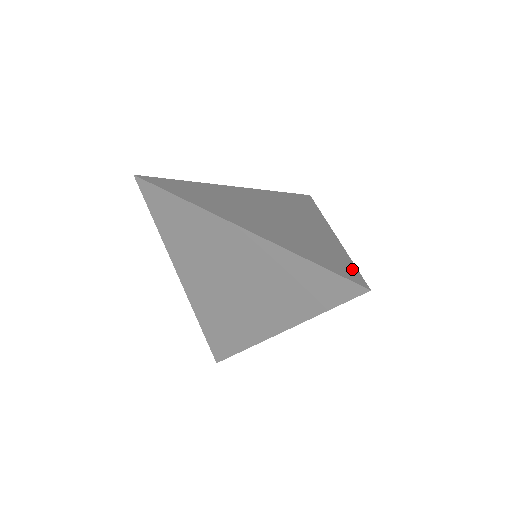
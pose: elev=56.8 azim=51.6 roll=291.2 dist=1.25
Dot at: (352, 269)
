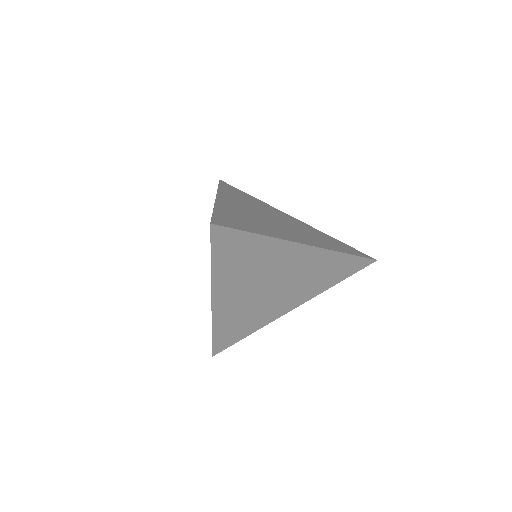
Dot at: (352, 248)
